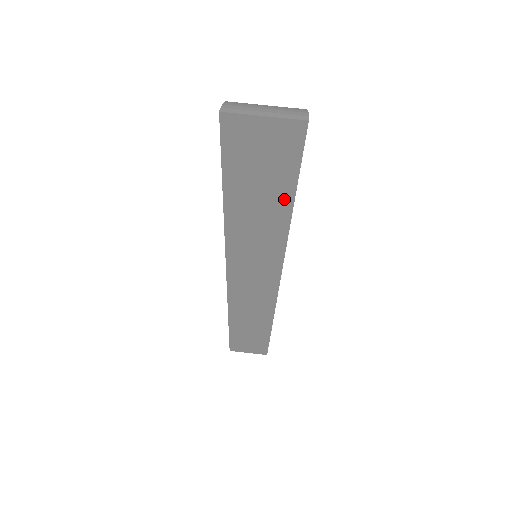
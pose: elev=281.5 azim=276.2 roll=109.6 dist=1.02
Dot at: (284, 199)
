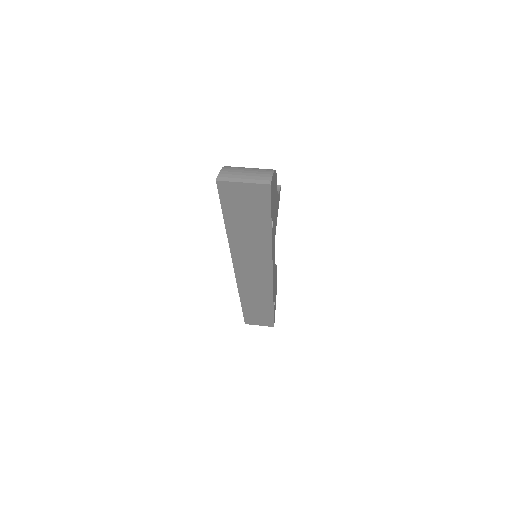
Dot at: (265, 225)
